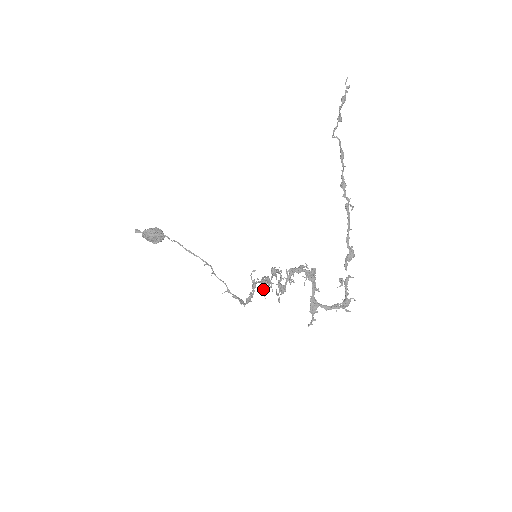
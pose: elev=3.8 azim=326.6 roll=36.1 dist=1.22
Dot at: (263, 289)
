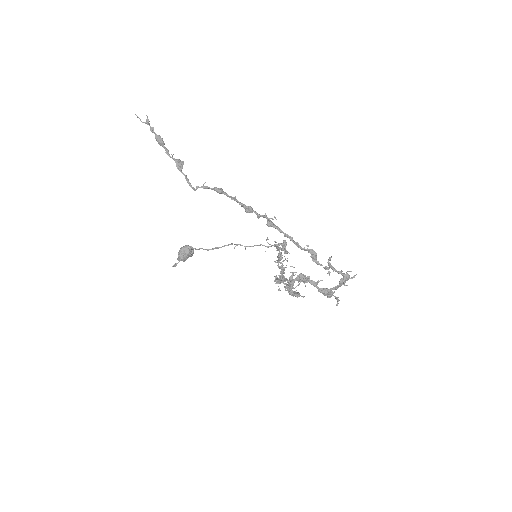
Dot at: (286, 260)
